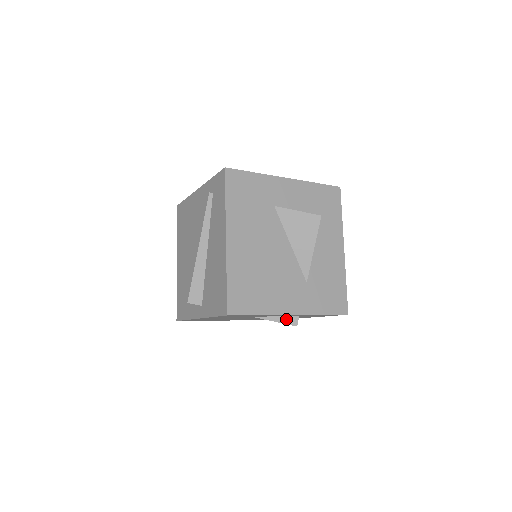
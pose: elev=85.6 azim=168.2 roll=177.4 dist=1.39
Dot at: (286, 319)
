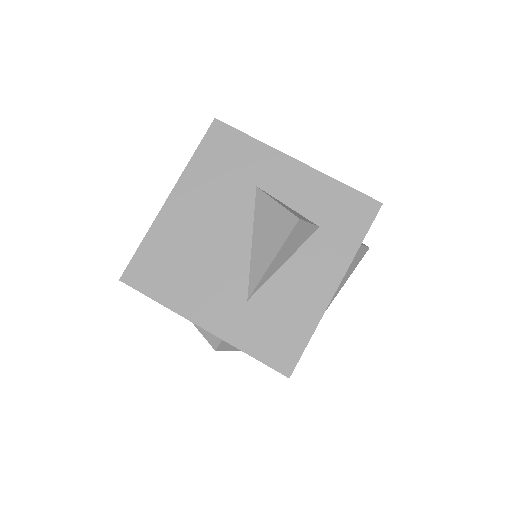
Dot at: (209, 334)
